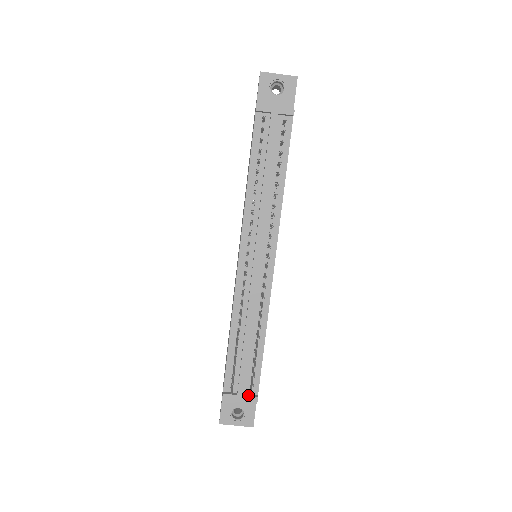
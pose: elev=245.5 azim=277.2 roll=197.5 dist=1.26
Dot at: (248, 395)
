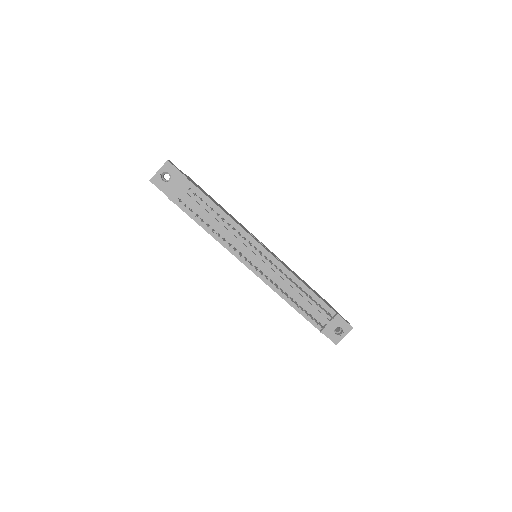
Dot at: (332, 319)
